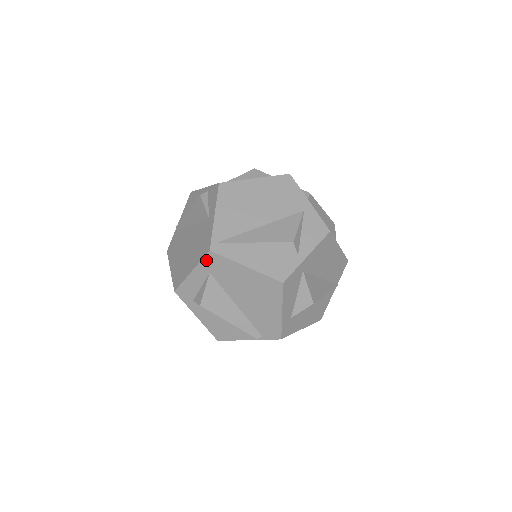
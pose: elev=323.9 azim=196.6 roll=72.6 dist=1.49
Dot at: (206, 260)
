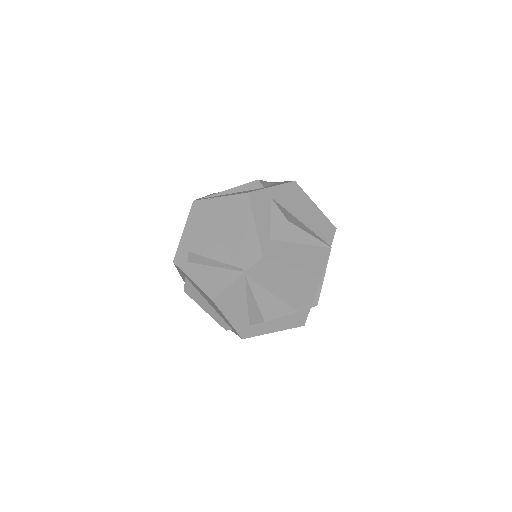
Dot at: (192, 211)
